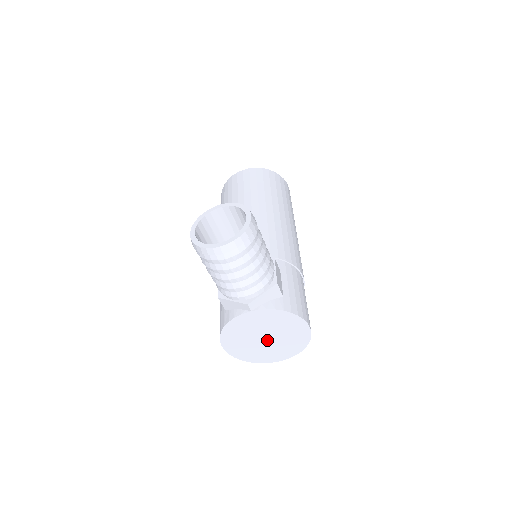
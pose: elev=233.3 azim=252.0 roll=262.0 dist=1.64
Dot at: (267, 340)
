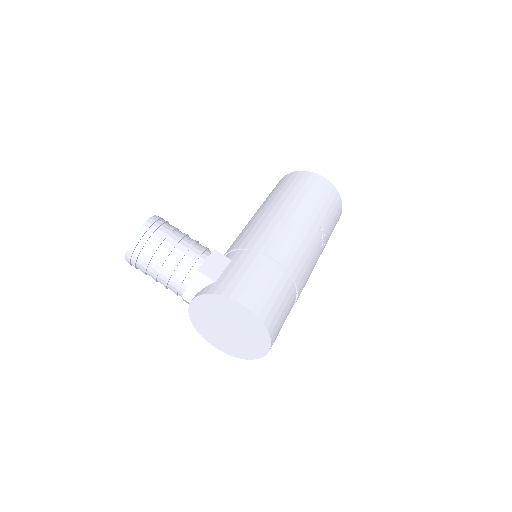
Dot at: (232, 330)
